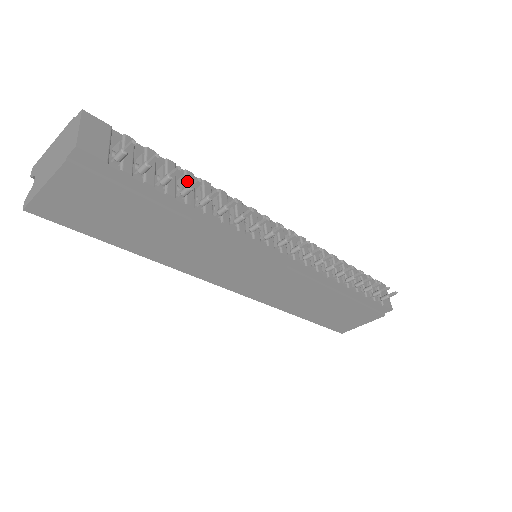
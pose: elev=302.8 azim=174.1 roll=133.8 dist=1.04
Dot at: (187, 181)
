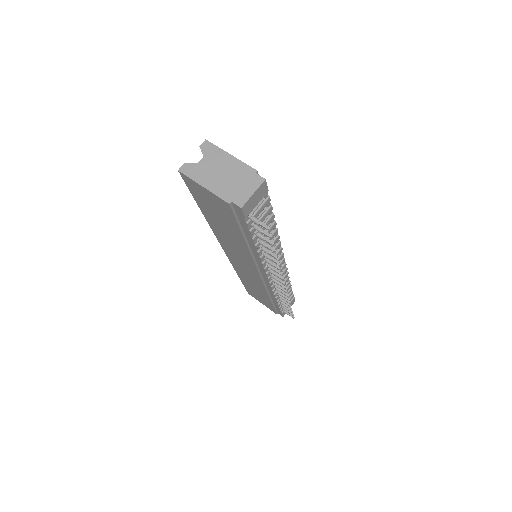
Dot at: (269, 230)
